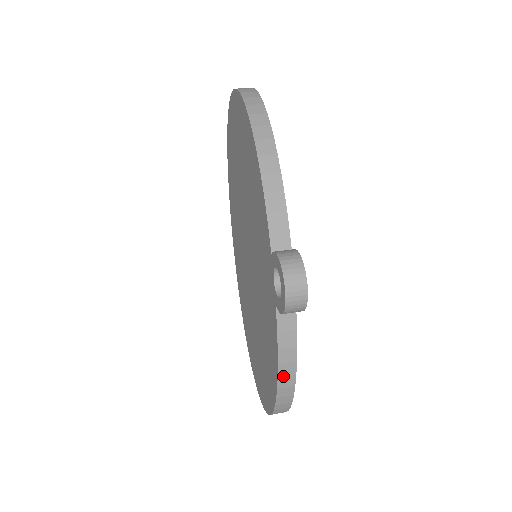
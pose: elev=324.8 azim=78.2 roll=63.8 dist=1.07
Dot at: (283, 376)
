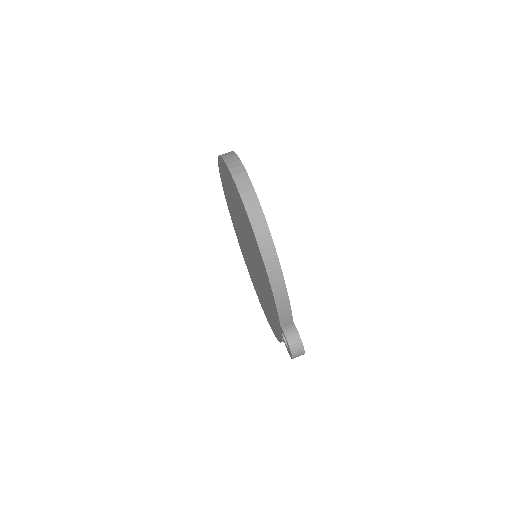
Dot at: occluded
